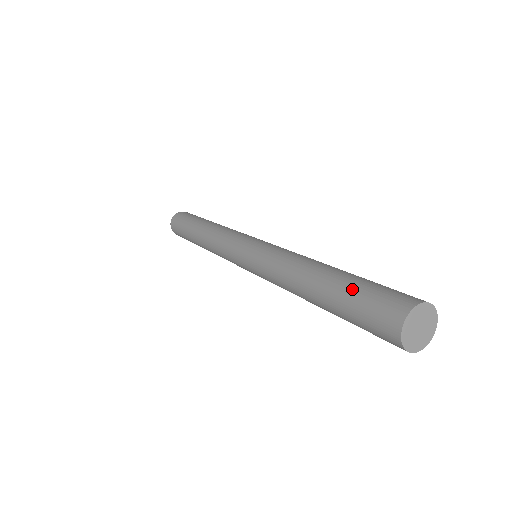
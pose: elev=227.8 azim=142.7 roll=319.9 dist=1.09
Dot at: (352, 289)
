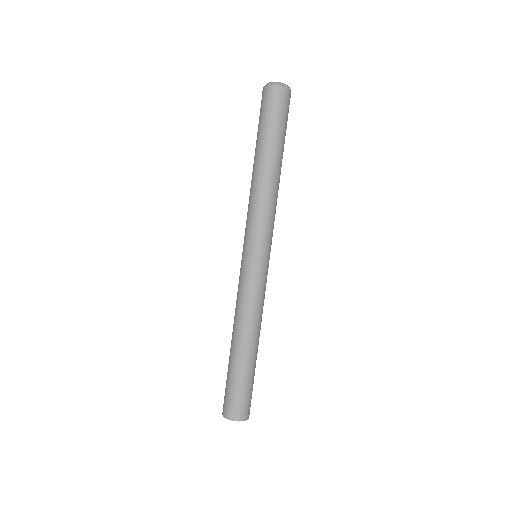
Dot at: (230, 378)
